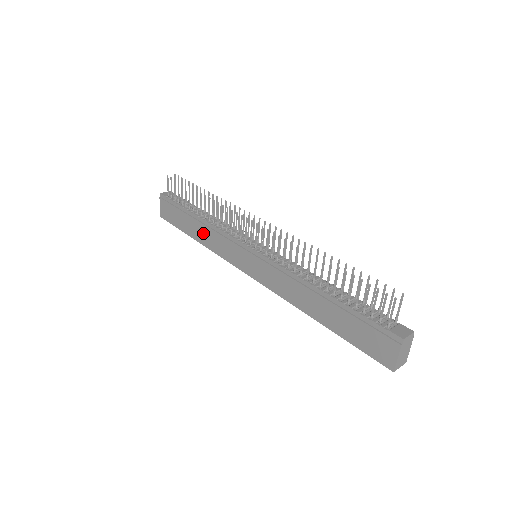
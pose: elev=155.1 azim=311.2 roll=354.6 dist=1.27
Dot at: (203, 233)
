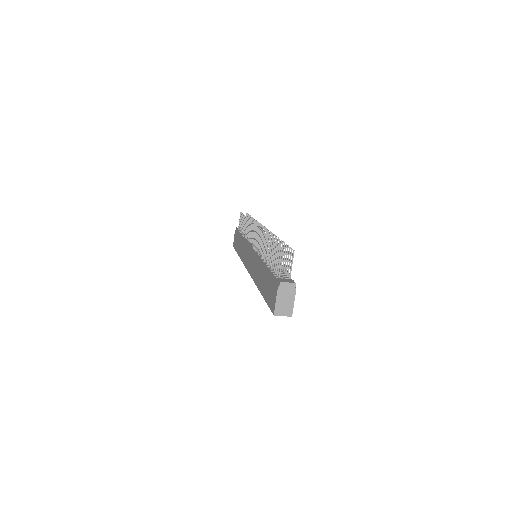
Dot at: (241, 247)
